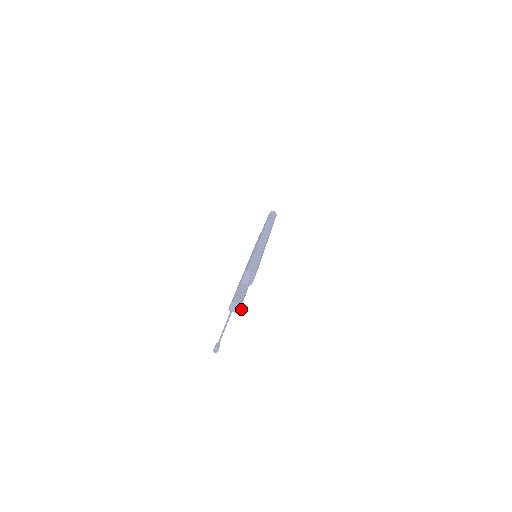
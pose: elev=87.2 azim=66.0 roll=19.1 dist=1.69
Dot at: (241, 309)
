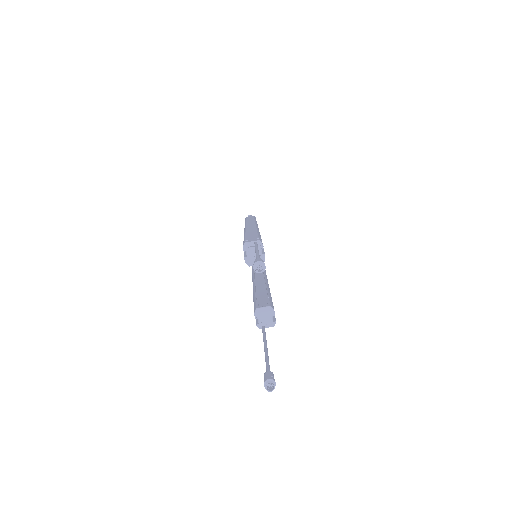
Dot at: (262, 265)
